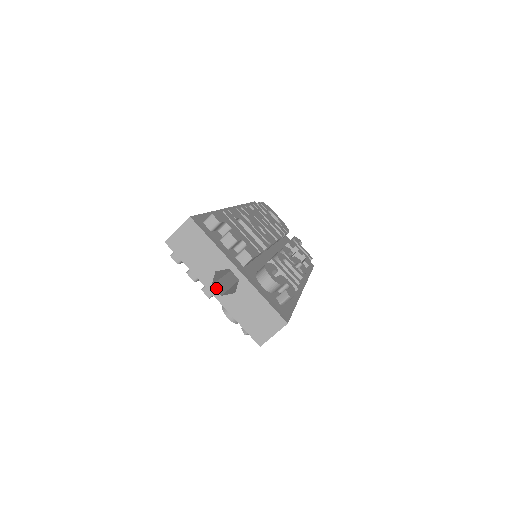
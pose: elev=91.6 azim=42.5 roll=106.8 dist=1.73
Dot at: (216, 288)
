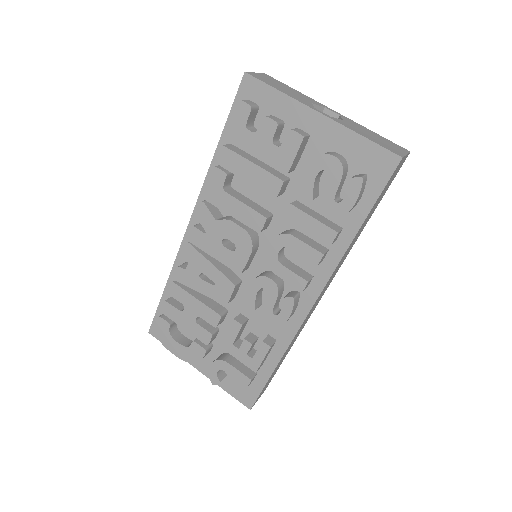
Dot at: (318, 115)
